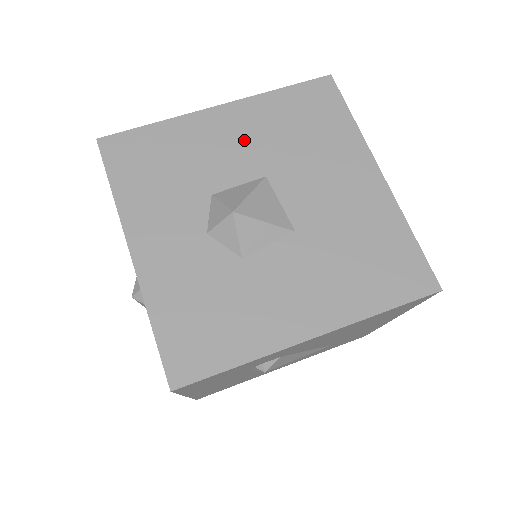
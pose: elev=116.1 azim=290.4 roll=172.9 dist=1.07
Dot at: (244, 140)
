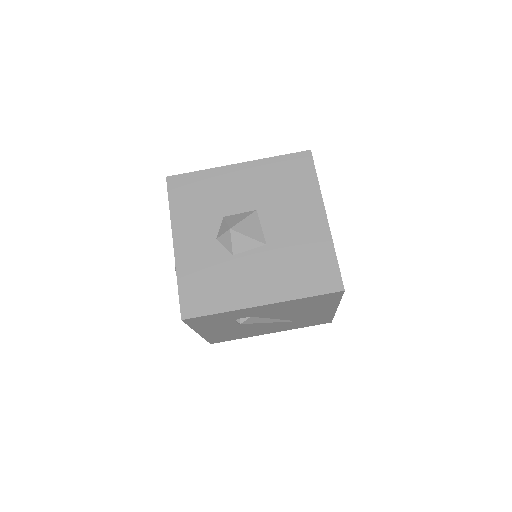
Dot at: (248, 186)
